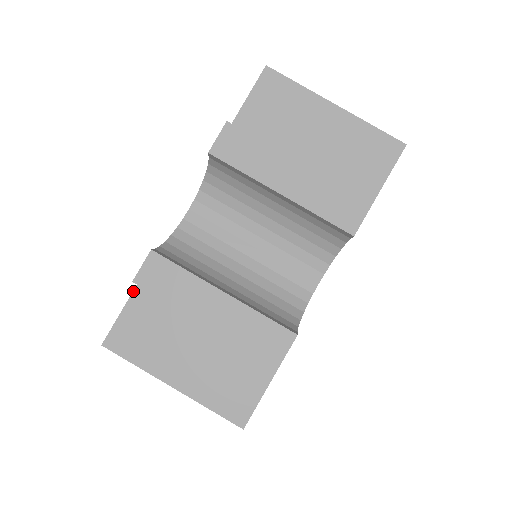
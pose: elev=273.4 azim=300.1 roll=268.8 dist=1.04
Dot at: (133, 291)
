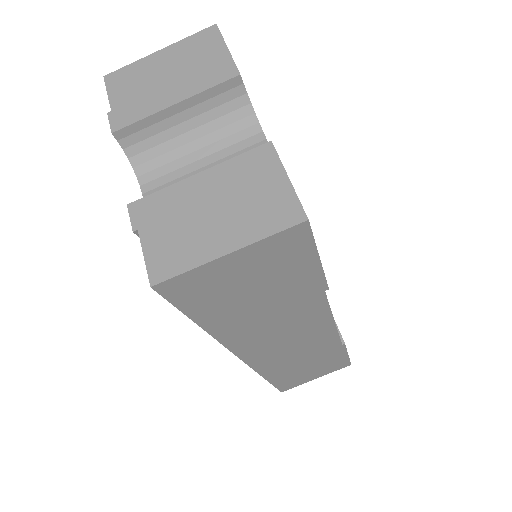
Dot at: (139, 236)
